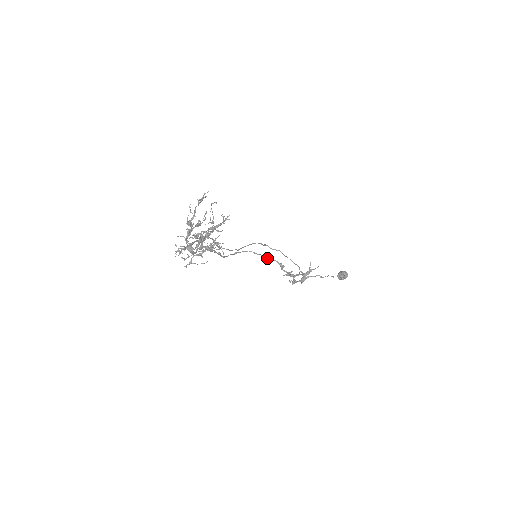
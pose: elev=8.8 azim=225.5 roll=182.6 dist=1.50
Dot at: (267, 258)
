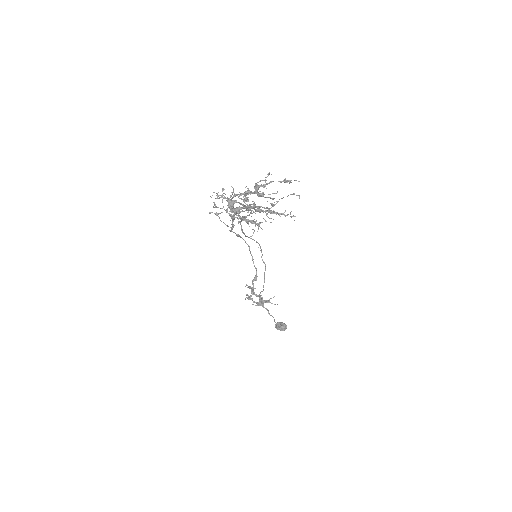
Dot at: (253, 262)
